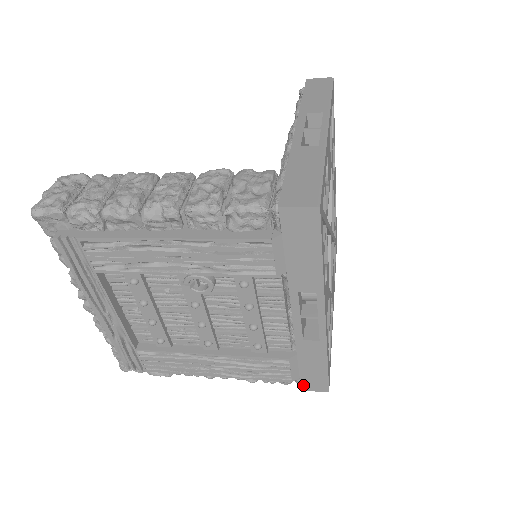
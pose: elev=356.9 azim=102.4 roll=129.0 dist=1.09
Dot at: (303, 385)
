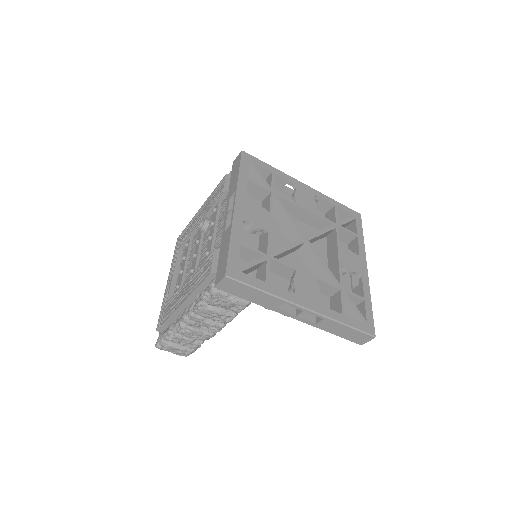
Dot at: (216, 280)
